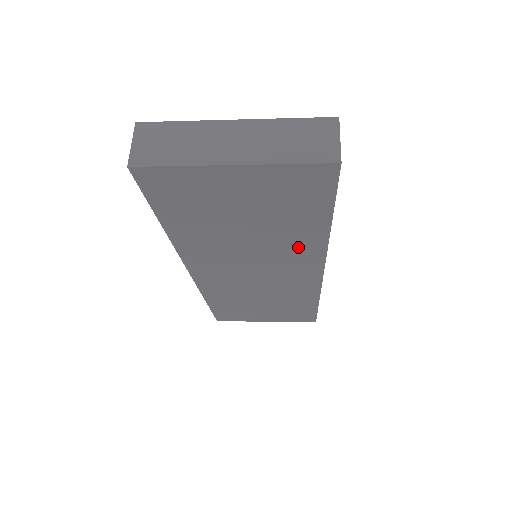
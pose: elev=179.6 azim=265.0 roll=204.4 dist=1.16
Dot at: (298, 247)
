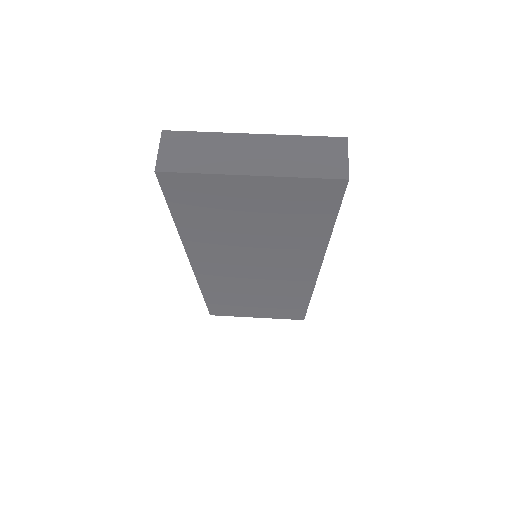
Dot at: (299, 250)
